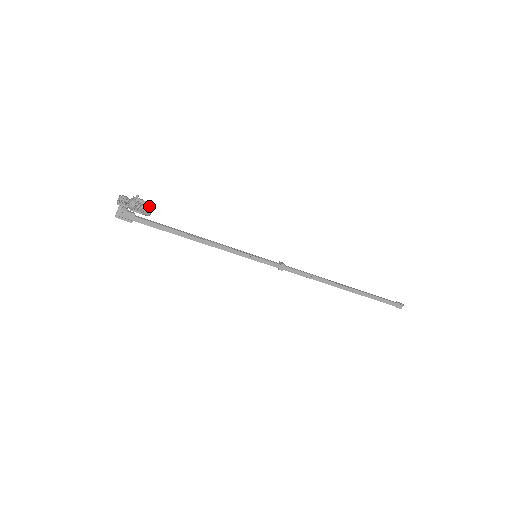
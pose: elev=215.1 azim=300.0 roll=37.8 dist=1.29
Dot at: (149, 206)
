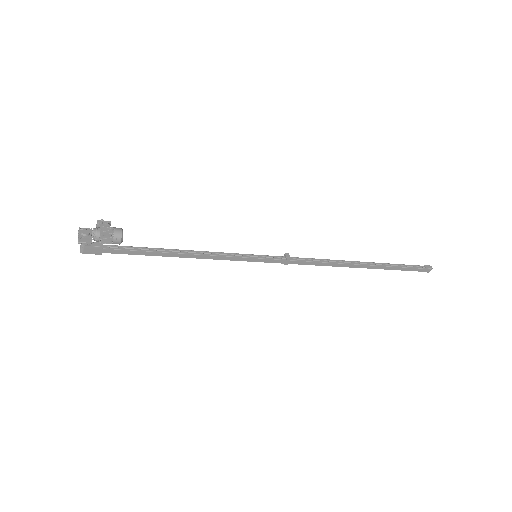
Dot at: (117, 236)
